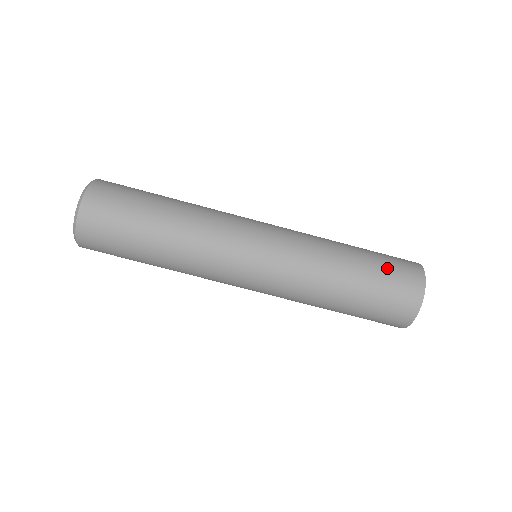
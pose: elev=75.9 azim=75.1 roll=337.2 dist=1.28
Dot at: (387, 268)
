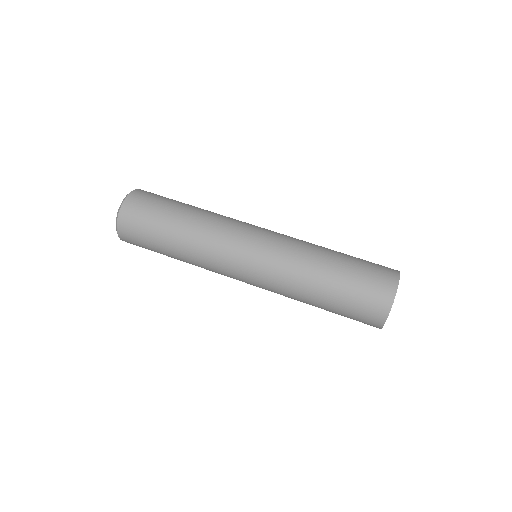
Dot at: (363, 273)
